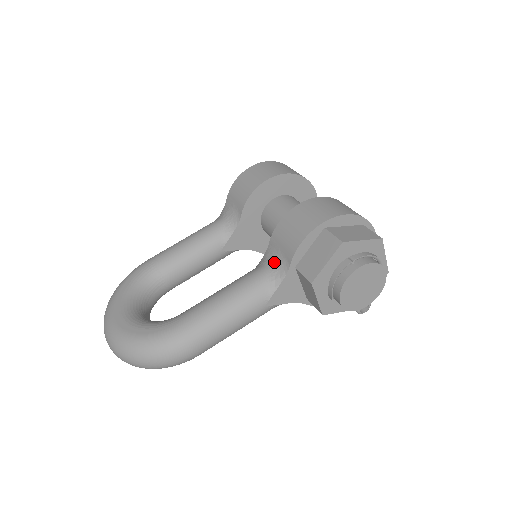
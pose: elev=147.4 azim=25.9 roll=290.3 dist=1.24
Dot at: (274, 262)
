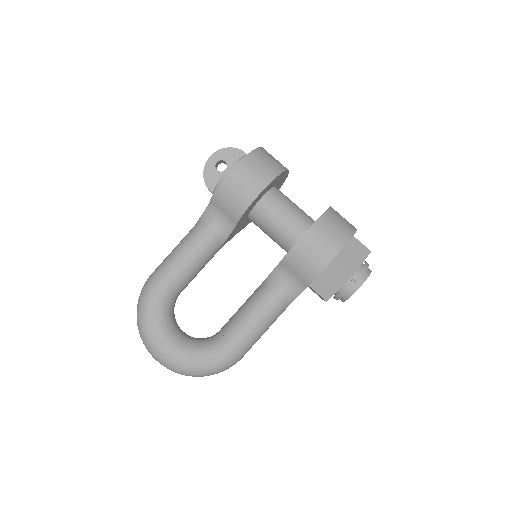
Dot at: (289, 282)
